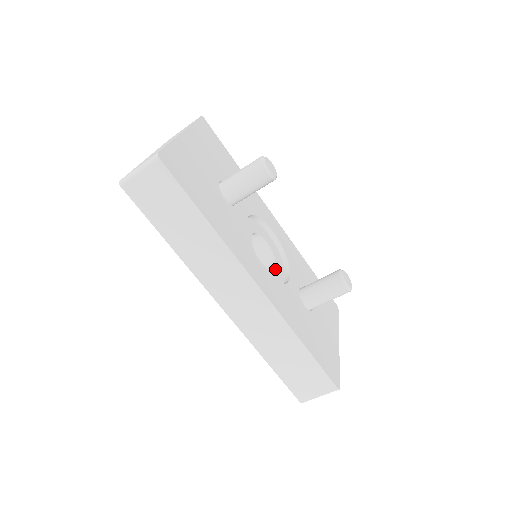
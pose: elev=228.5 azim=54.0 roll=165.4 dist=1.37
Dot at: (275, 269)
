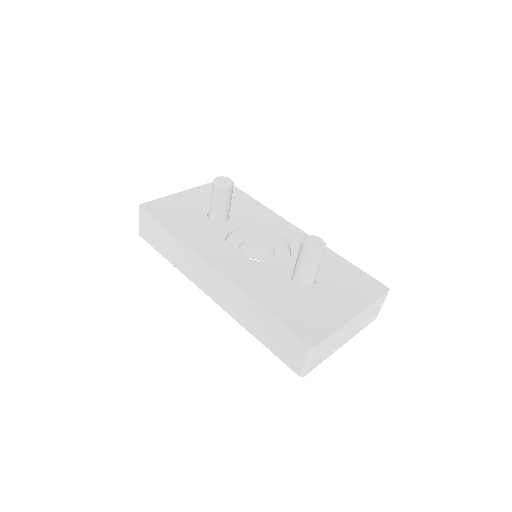
Dot at: (268, 260)
